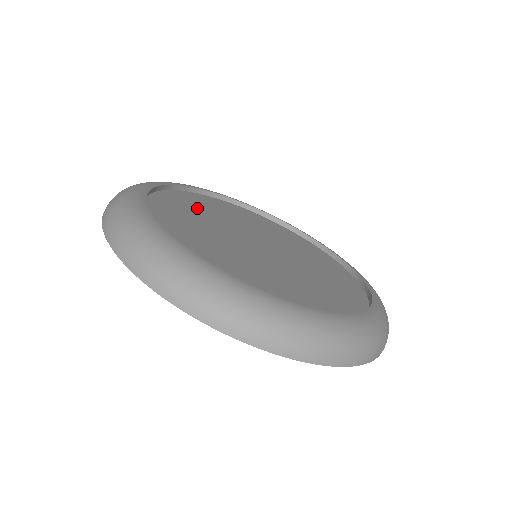
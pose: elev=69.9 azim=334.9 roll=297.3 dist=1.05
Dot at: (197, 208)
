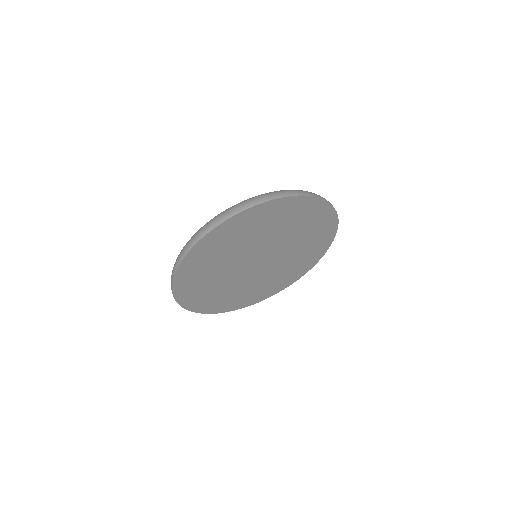
Dot at: occluded
